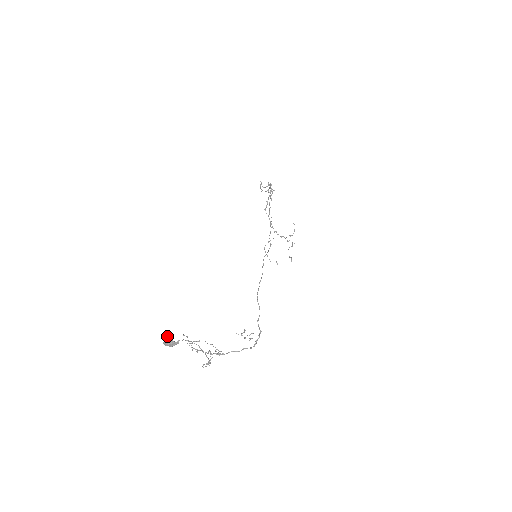
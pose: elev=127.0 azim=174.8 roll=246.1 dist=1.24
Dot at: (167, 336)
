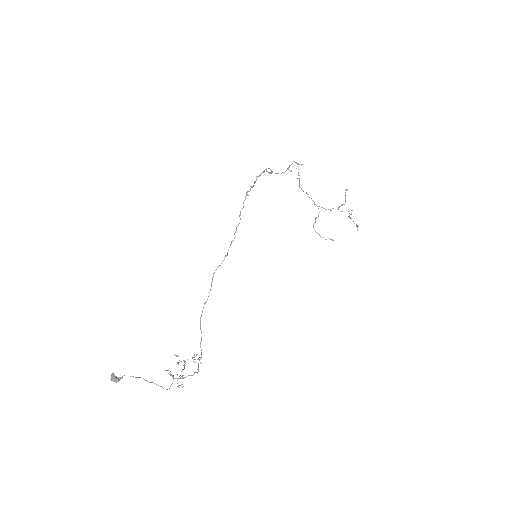
Dot at: (111, 374)
